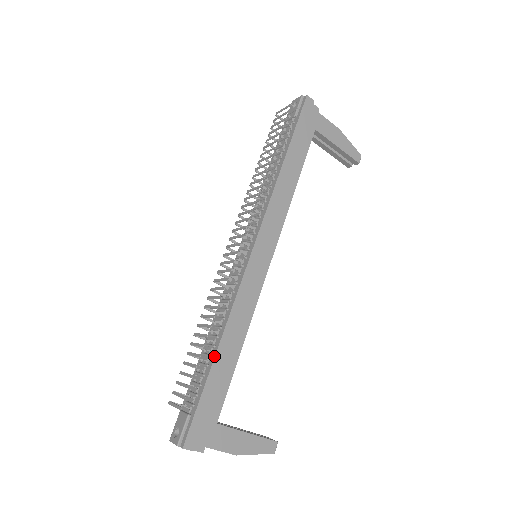
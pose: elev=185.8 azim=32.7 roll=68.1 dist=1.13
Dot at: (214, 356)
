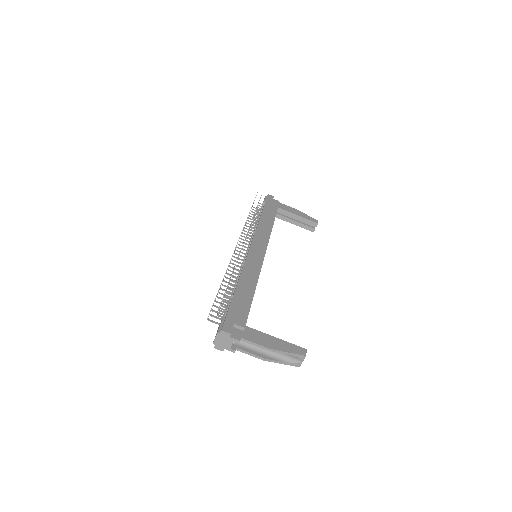
Dot at: (235, 288)
